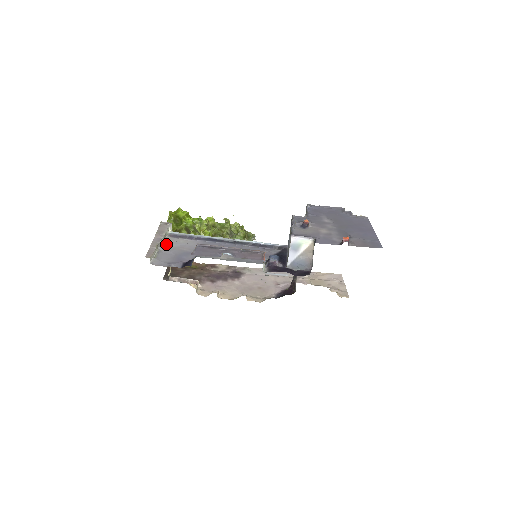
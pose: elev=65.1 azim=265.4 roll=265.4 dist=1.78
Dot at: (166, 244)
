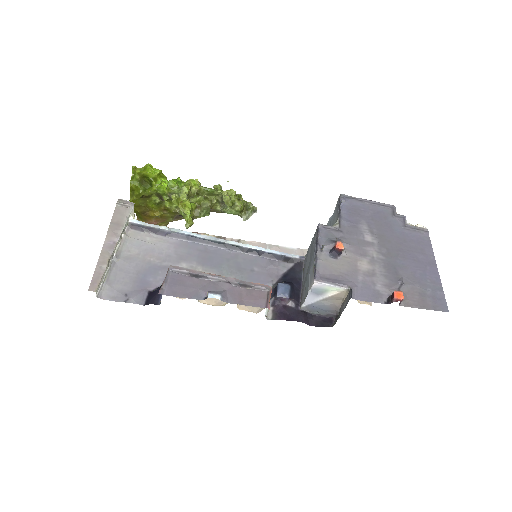
Dot at: (124, 247)
